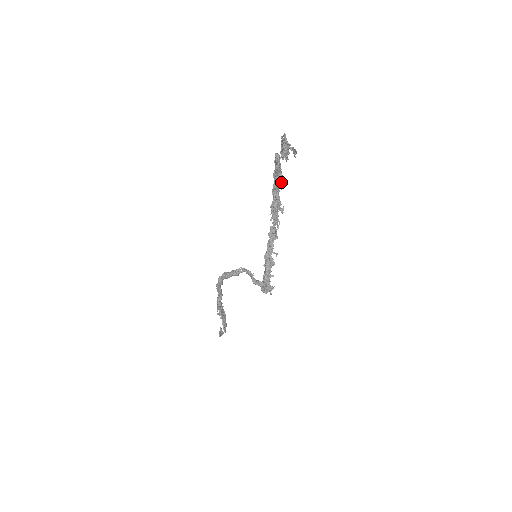
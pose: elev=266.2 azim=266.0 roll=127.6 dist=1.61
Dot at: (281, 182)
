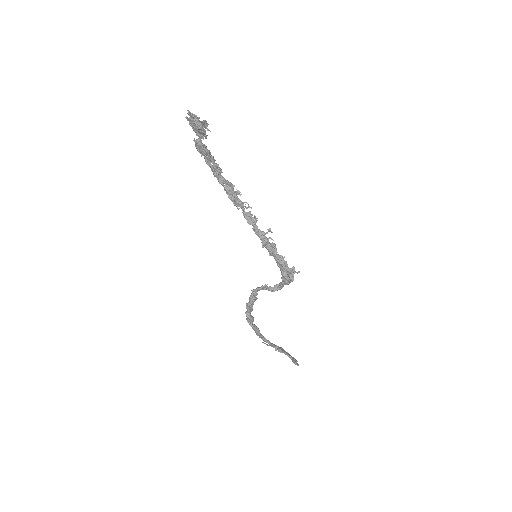
Dot at: (218, 164)
